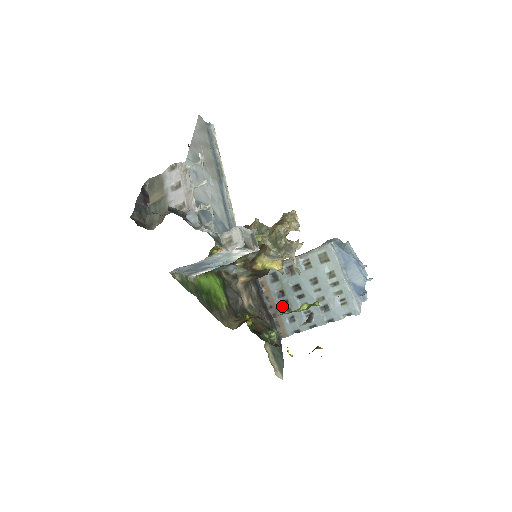
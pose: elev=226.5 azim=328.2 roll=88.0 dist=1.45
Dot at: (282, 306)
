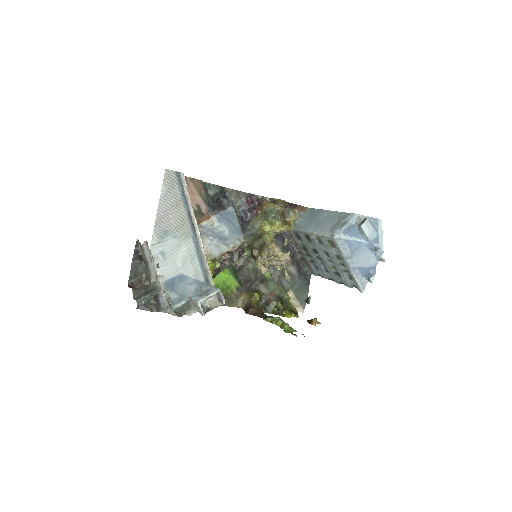
Dot at: (308, 256)
